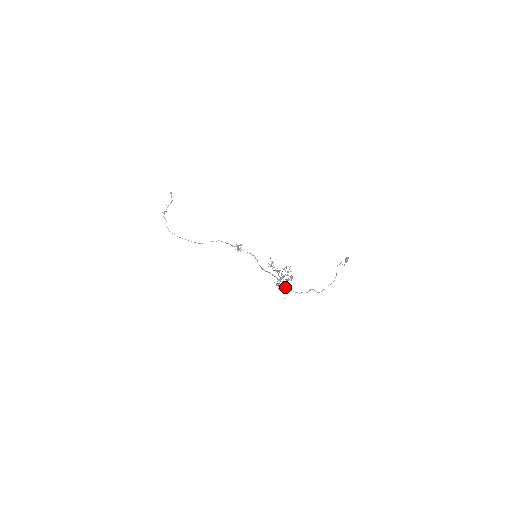
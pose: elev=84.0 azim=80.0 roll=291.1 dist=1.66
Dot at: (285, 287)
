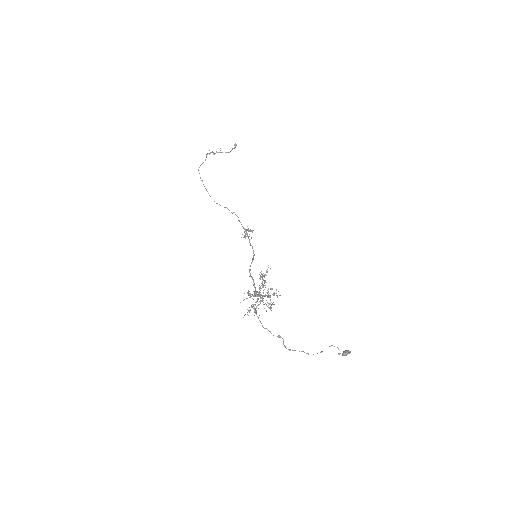
Dot at: occluded
